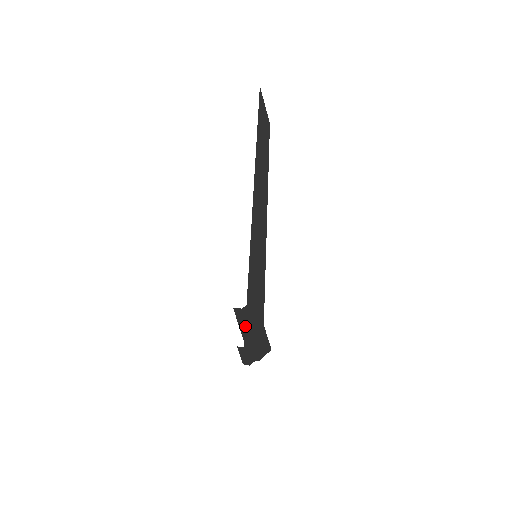
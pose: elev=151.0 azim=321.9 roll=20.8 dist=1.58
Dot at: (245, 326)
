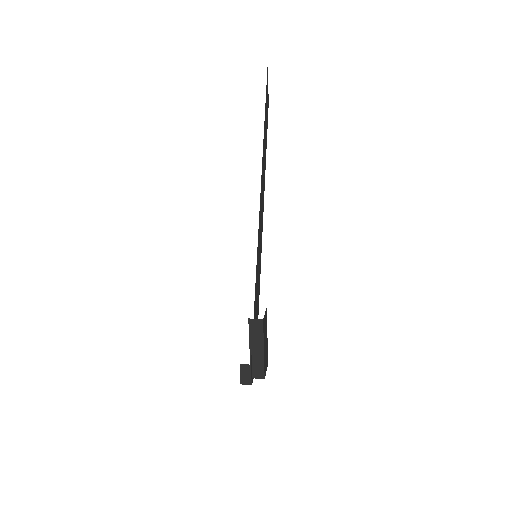
Dot at: (260, 340)
